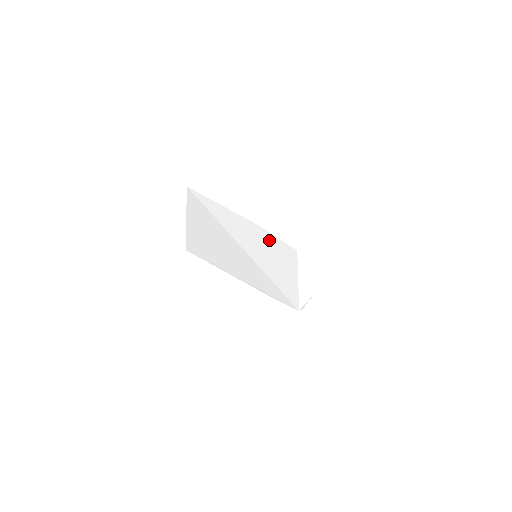
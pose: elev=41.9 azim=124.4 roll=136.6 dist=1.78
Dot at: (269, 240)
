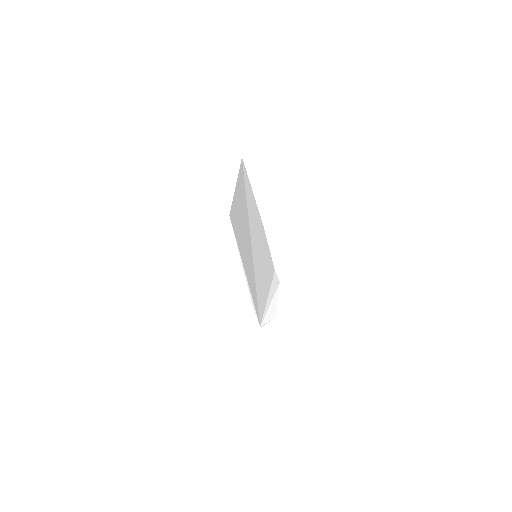
Dot at: (265, 248)
